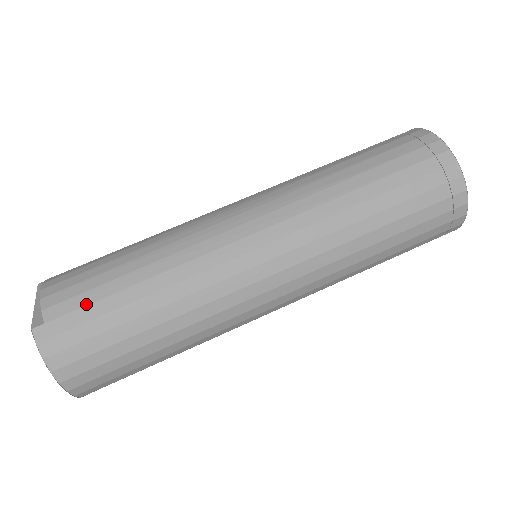
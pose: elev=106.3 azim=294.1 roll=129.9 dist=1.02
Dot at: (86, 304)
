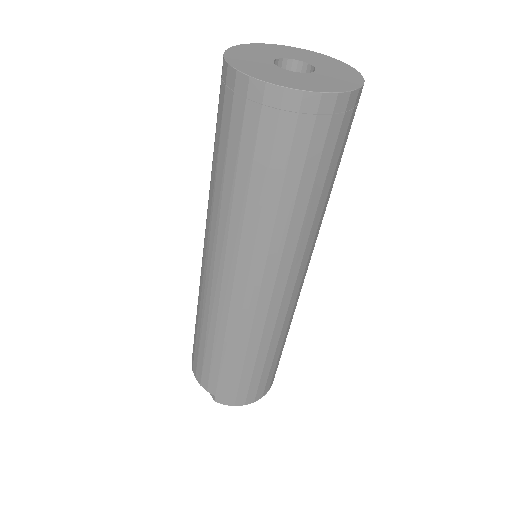
Dot at: (217, 379)
